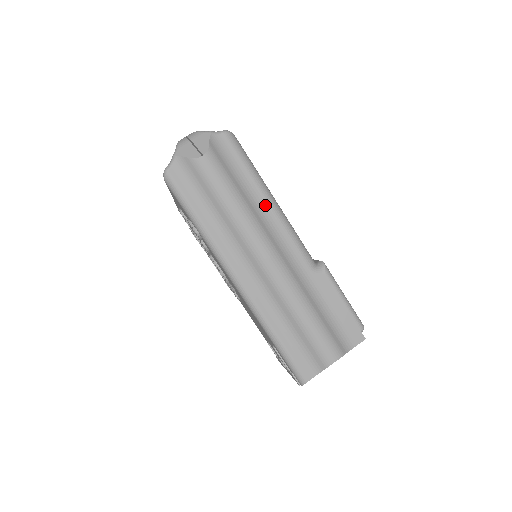
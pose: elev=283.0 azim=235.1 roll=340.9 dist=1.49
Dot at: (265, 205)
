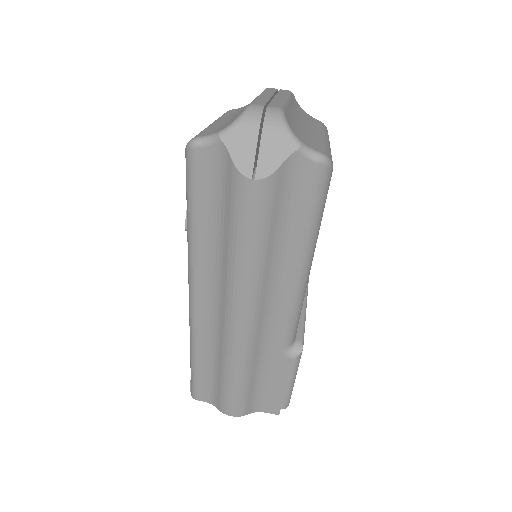
Dot at: (289, 271)
